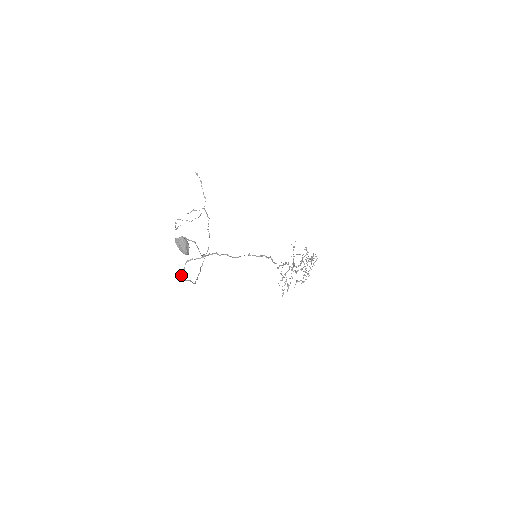
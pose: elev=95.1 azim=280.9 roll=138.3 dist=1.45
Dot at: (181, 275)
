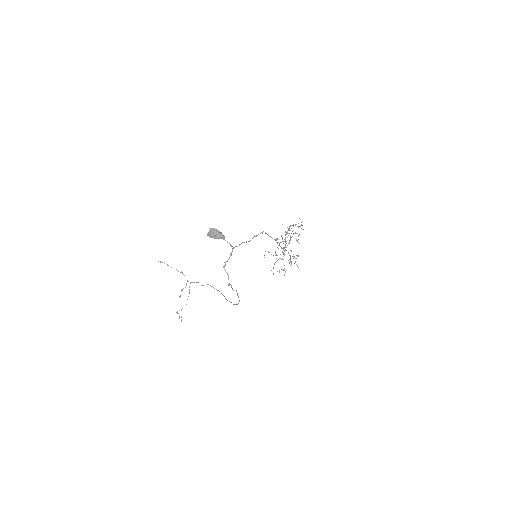
Dot at: (229, 284)
